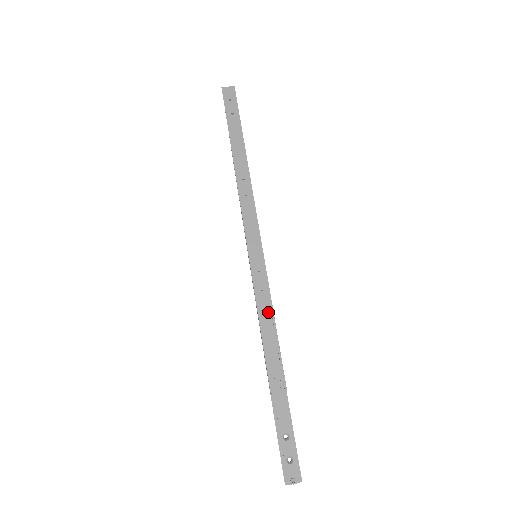
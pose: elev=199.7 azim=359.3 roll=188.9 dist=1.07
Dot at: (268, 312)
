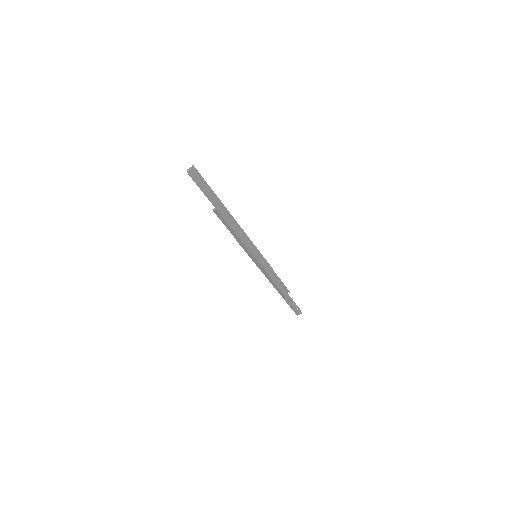
Dot at: (271, 273)
